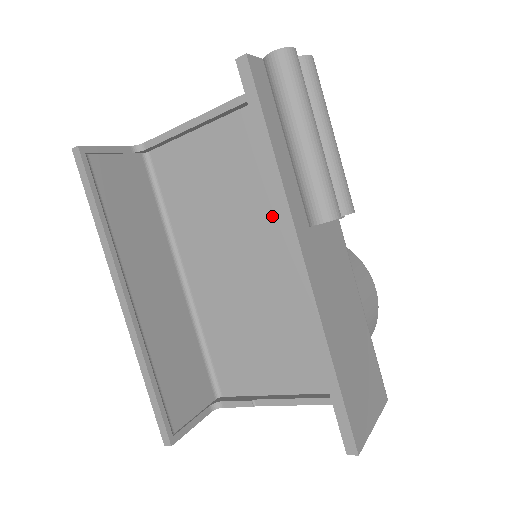
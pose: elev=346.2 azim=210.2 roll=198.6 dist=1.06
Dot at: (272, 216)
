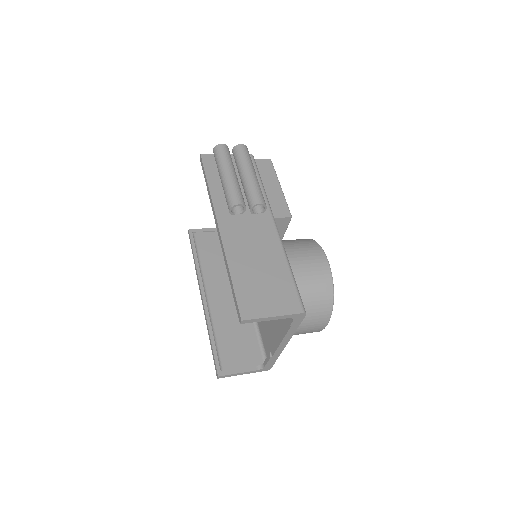
Dot at: occluded
